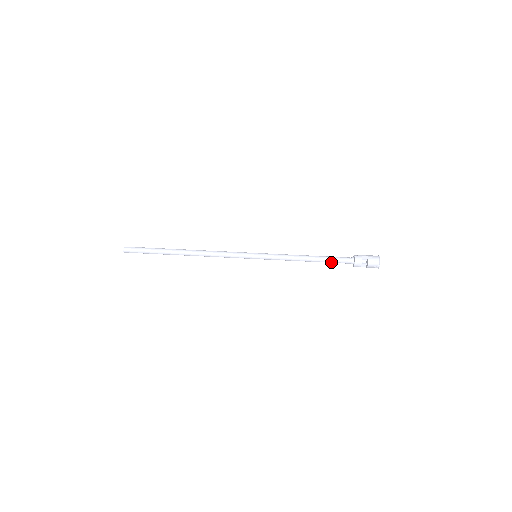
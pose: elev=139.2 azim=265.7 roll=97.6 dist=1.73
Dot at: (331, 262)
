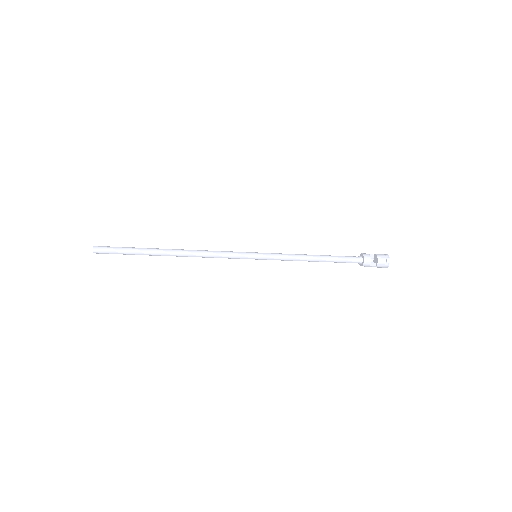
Dot at: (339, 259)
